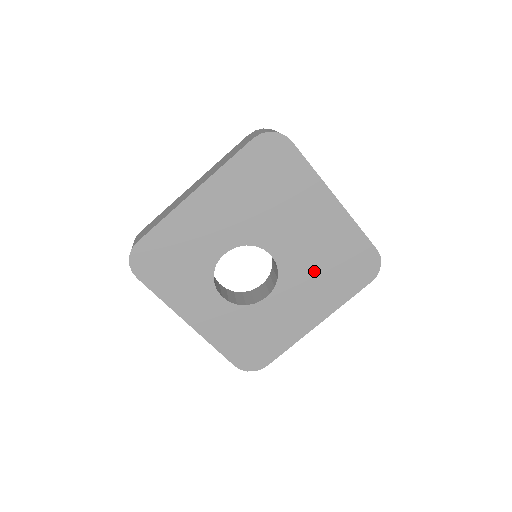
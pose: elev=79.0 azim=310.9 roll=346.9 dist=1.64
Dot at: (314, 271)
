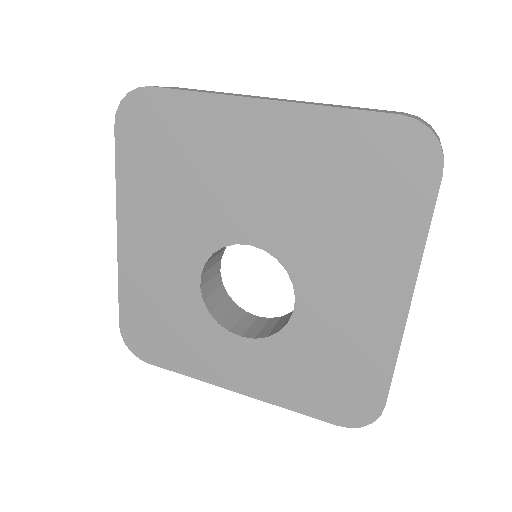
Dot at: (327, 225)
